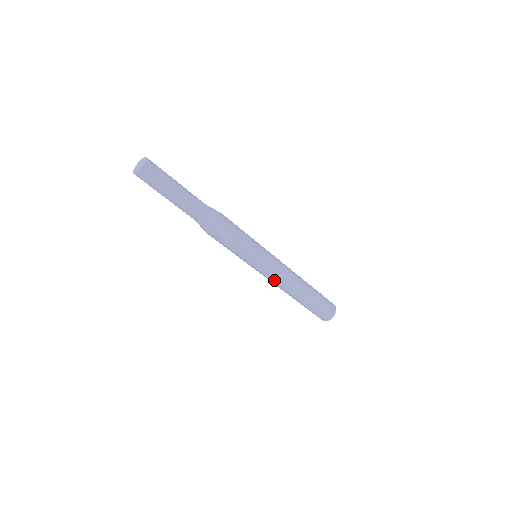
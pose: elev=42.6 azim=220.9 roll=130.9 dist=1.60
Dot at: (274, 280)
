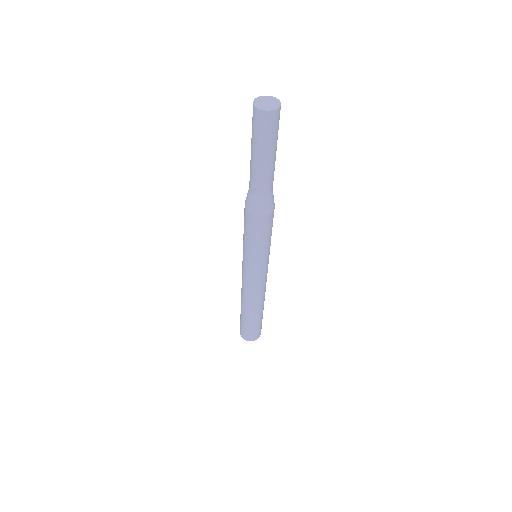
Dot at: (261, 286)
